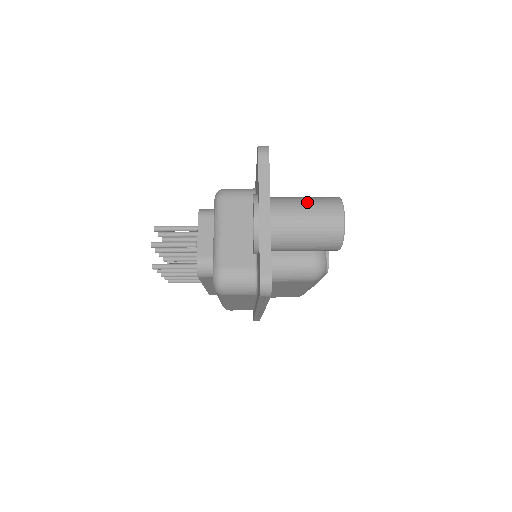
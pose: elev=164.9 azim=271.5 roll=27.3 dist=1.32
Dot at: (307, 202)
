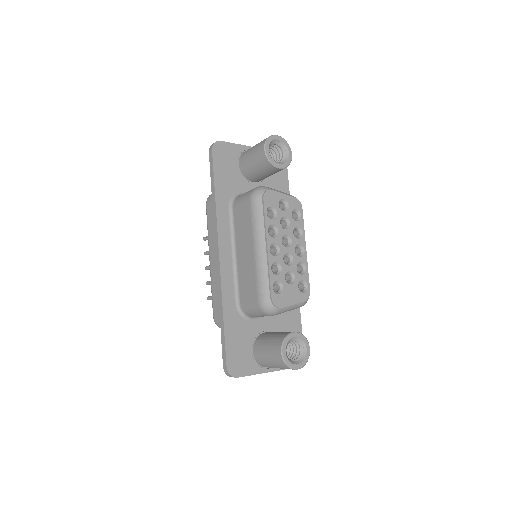
Dot at: occluded
